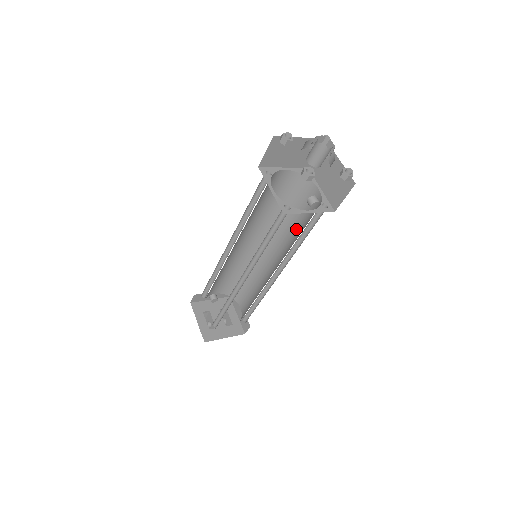
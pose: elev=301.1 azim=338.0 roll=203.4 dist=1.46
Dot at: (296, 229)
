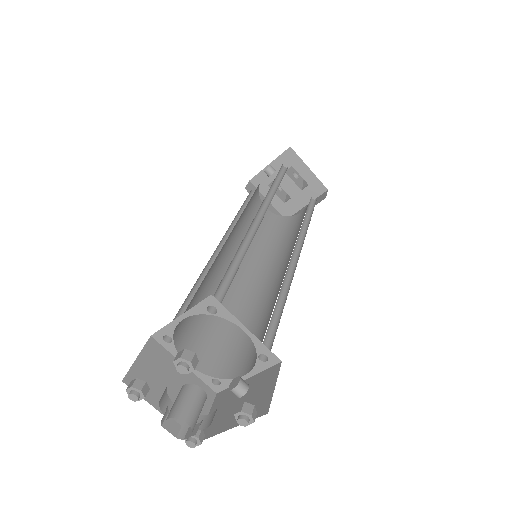
Dot at: occluded
